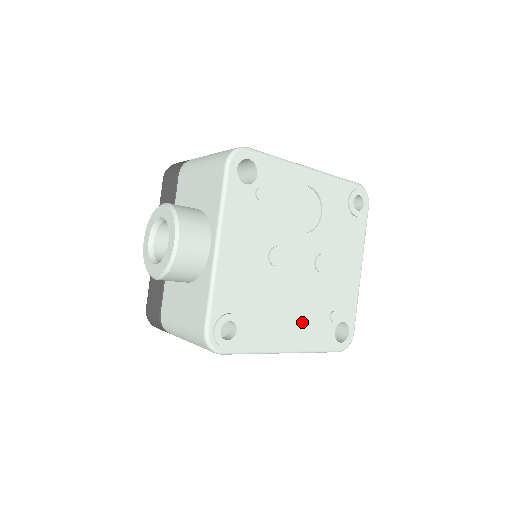
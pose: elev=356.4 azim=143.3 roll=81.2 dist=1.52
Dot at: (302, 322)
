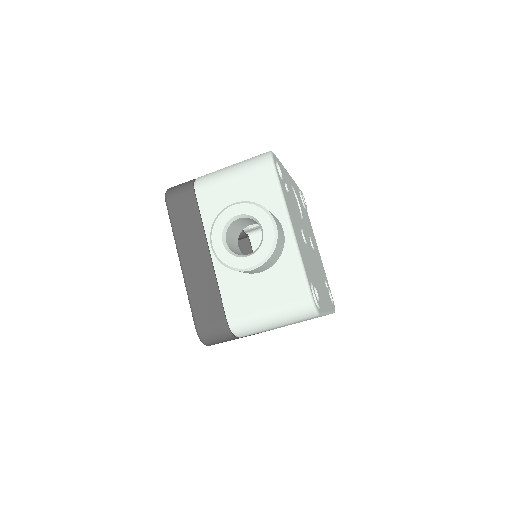
Dot at: (323, 289)
